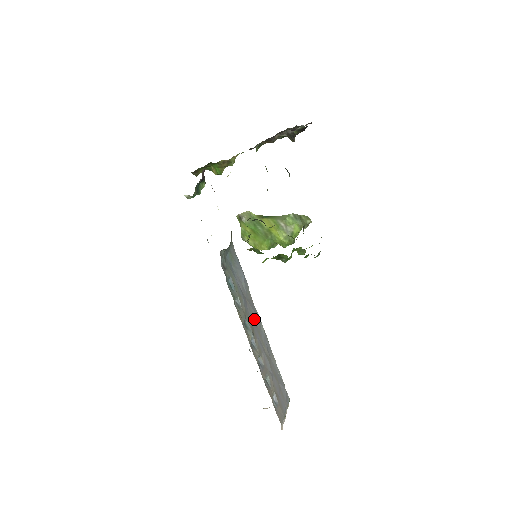
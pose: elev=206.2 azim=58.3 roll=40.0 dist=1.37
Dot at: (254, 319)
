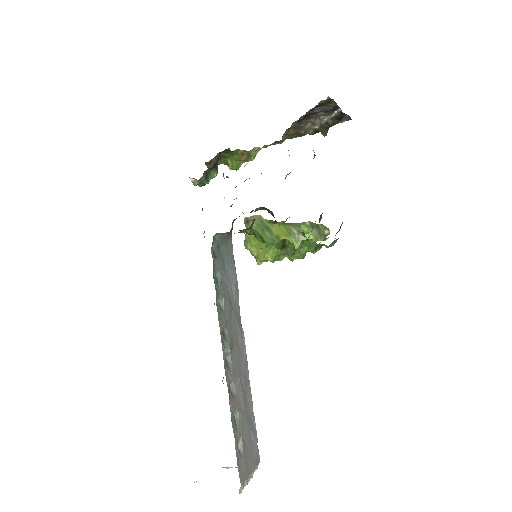
Dot at: (237, 335)
